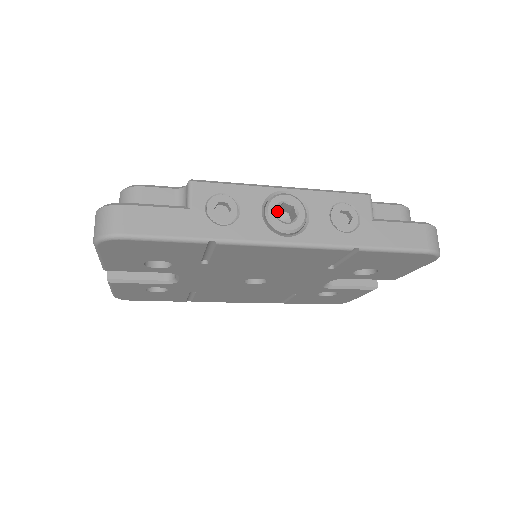
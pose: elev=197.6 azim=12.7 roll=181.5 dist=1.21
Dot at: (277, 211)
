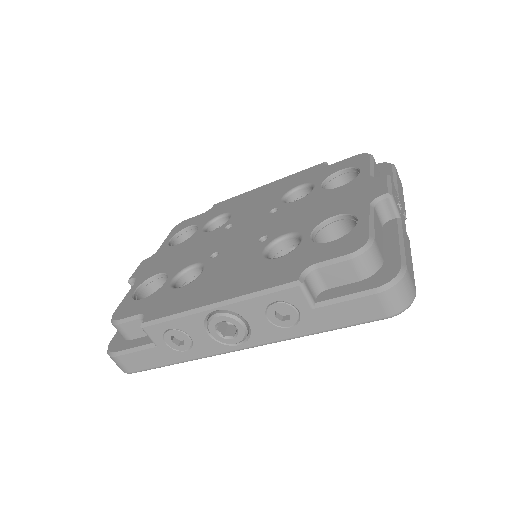
Dot at: occluded
